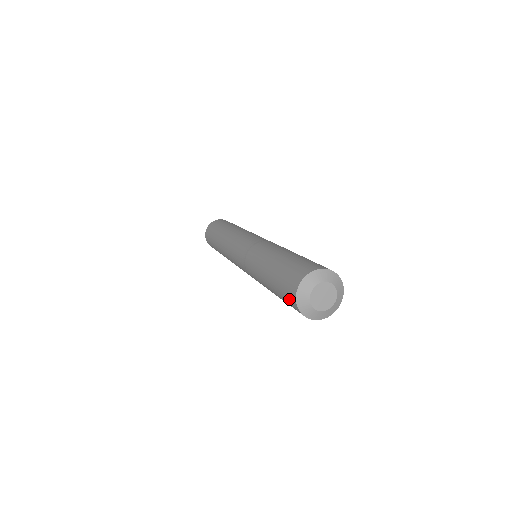
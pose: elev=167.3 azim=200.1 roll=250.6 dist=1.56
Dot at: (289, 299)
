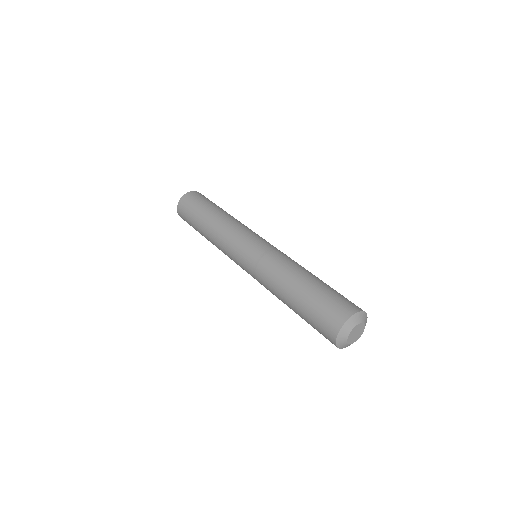
Dot at: (326, 338)
